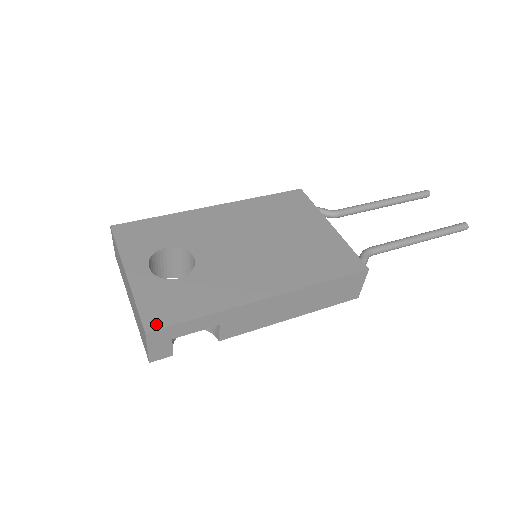
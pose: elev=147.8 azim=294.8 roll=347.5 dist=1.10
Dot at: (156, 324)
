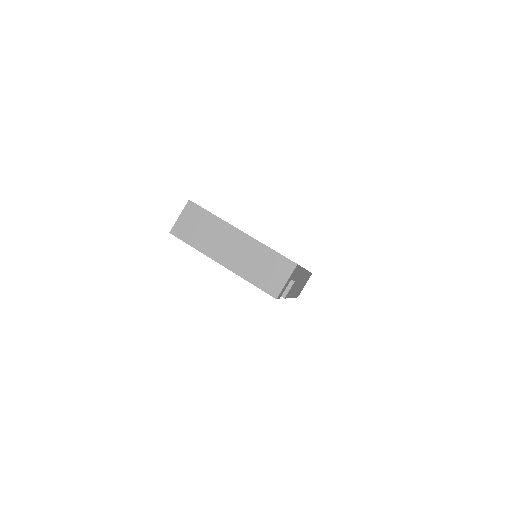
Dot at: occluded
